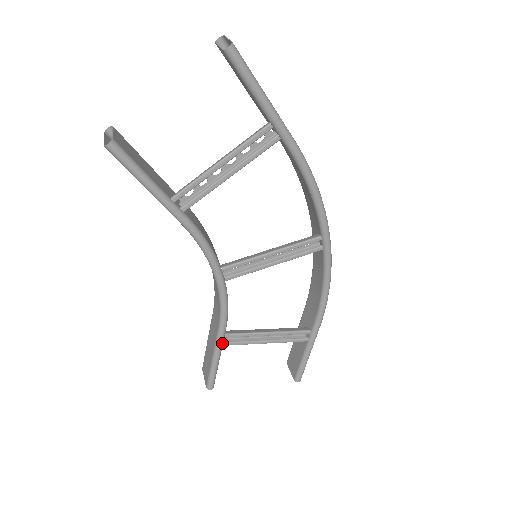
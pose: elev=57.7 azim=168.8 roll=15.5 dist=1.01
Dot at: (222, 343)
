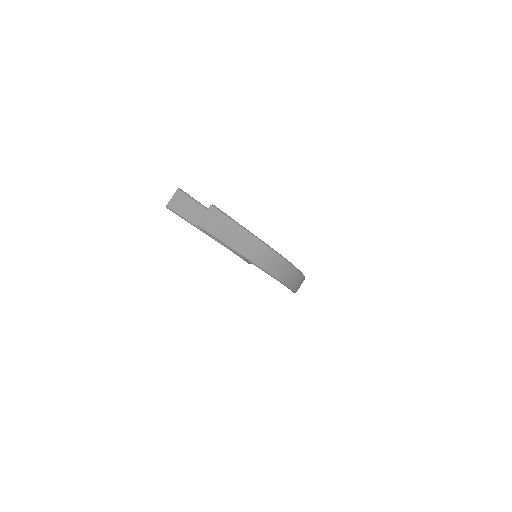
Dot at: (247, 261)
